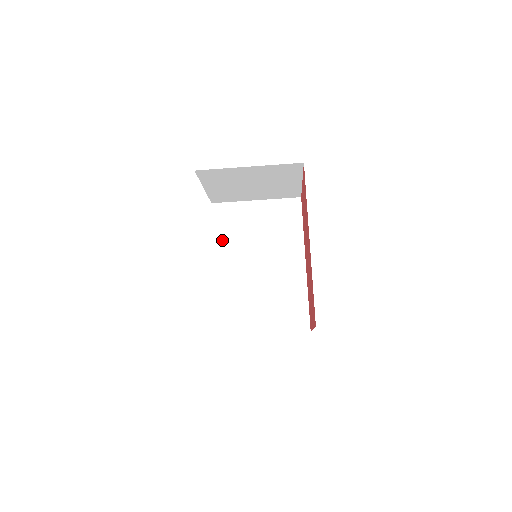
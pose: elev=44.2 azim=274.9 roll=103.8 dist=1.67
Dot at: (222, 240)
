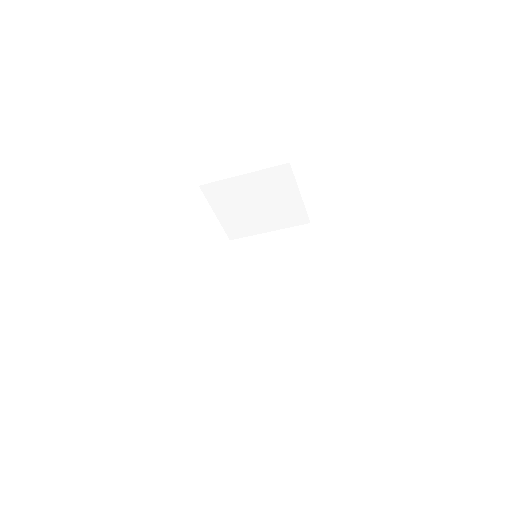
Dot at: (237, 267)
